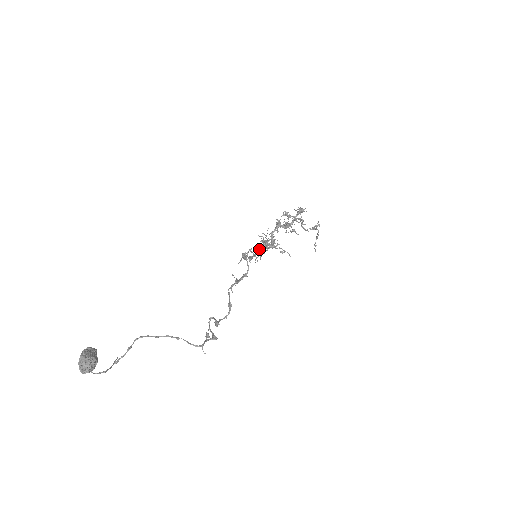
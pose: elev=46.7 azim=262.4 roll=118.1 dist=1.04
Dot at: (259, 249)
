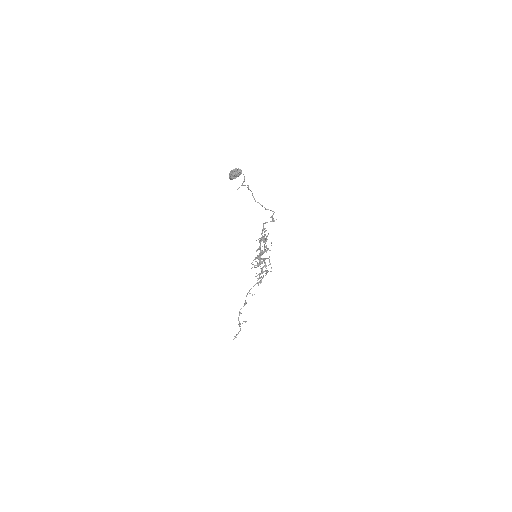
Dot at: (256, 257)
